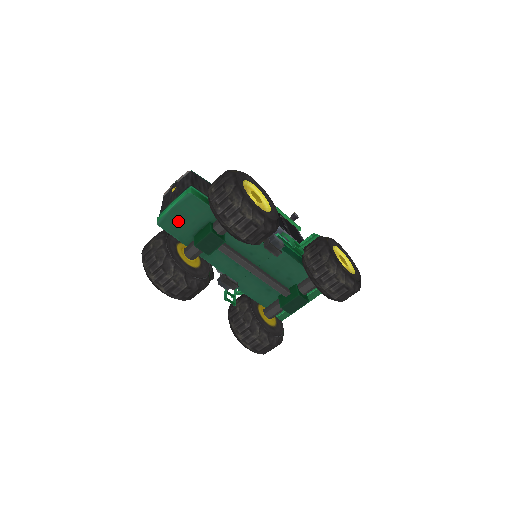
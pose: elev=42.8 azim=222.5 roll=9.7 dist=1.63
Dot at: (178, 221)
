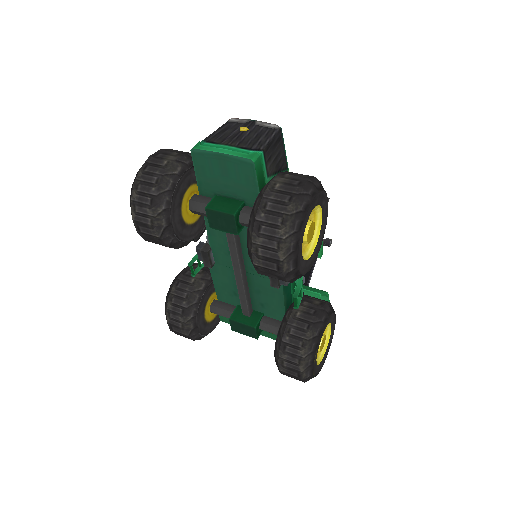
Dot at: (214, 169)
